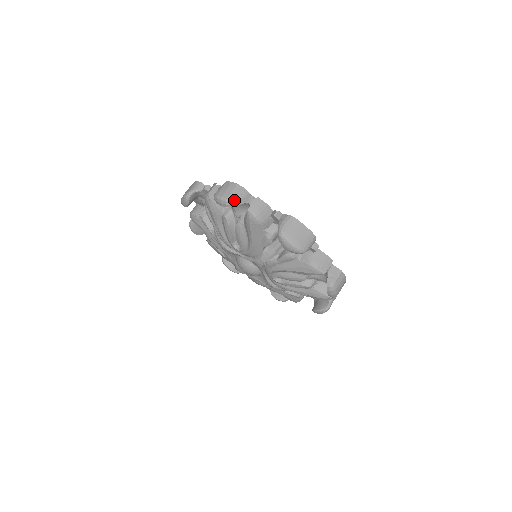
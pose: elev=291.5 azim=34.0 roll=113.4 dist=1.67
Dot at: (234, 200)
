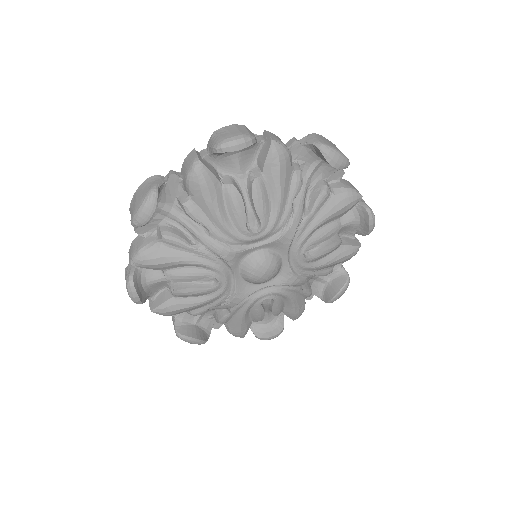
Dot at: (250, 134)
